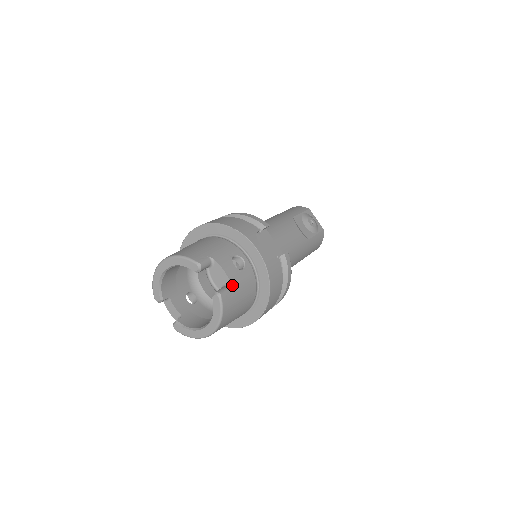
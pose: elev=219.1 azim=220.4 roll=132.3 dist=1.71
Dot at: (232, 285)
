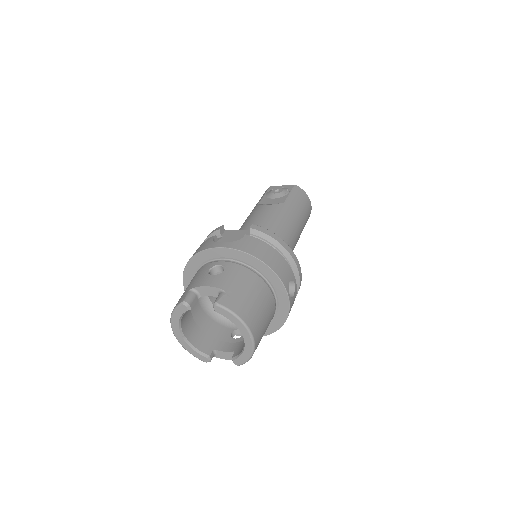
Dot at: (222, 288)
